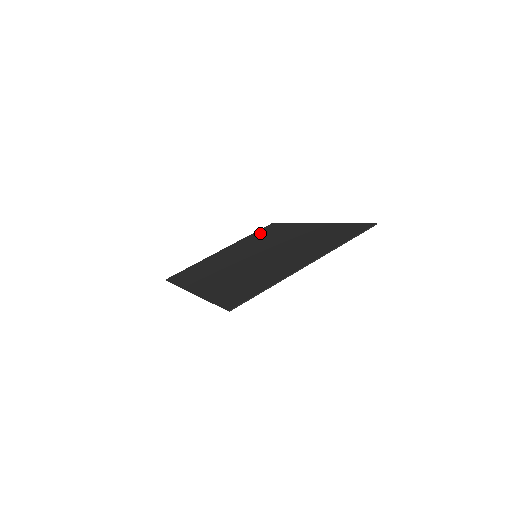
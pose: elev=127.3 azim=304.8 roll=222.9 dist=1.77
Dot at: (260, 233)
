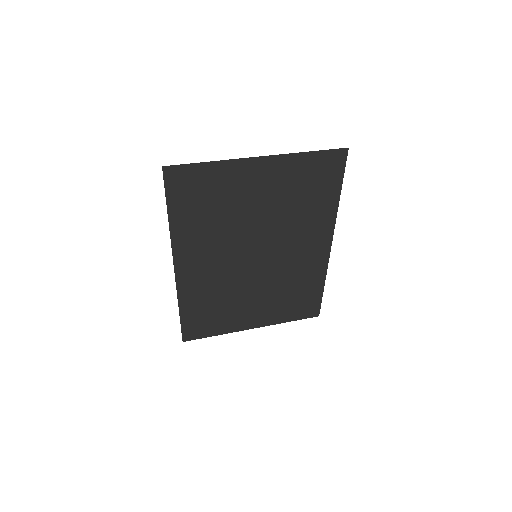
Dot at: (296, 306)
